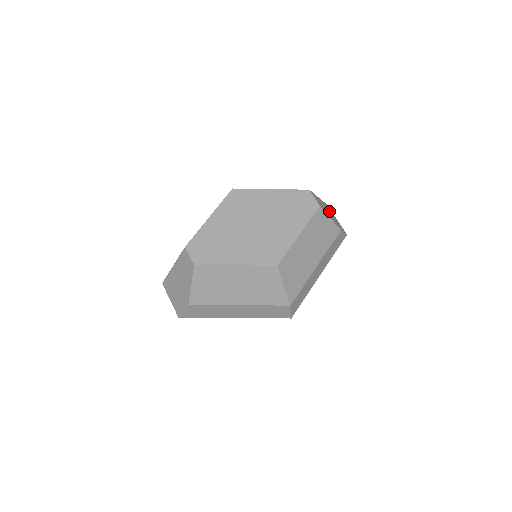
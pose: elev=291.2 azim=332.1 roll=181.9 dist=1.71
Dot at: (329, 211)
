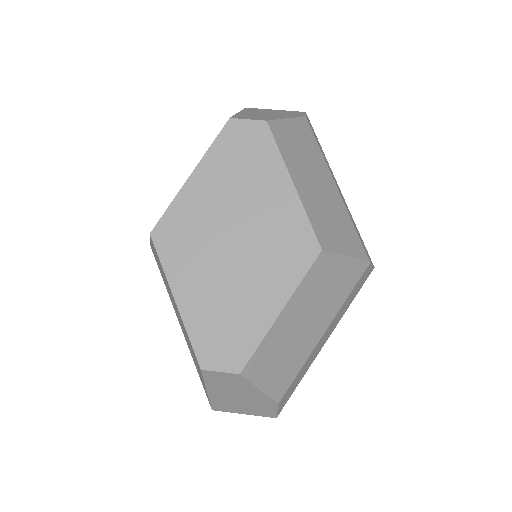
Dot at: (263, 112)
